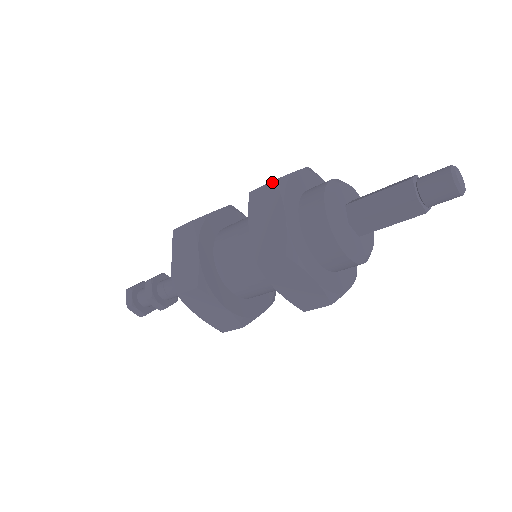
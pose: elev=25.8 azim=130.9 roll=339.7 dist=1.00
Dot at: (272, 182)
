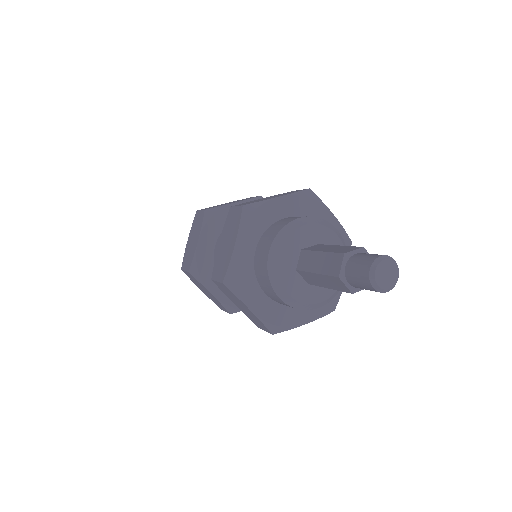
Dot at: (222, 284)
